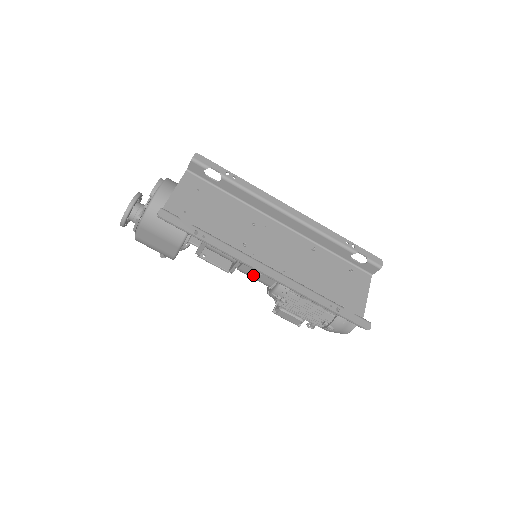
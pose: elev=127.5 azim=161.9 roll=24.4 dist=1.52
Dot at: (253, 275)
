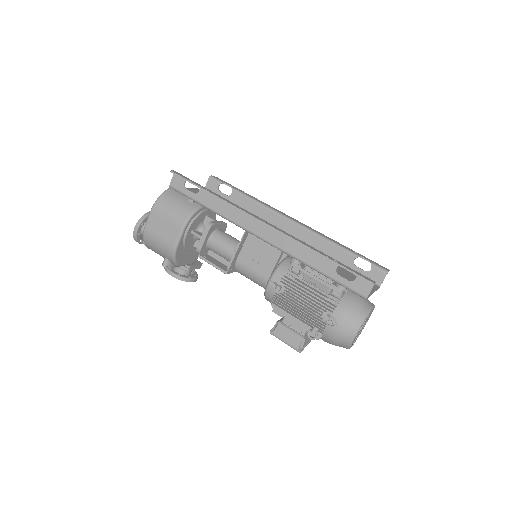
Dot at: (250, 267)
